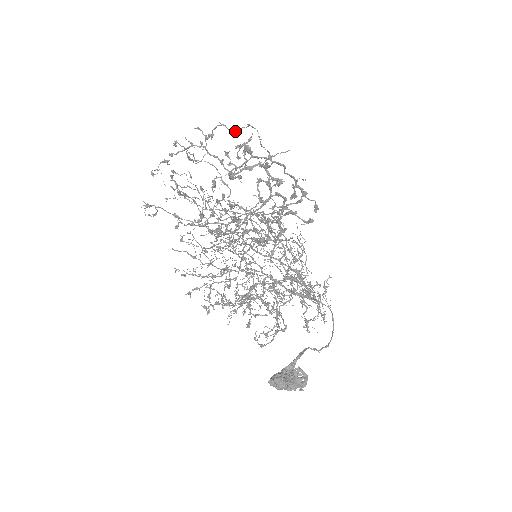
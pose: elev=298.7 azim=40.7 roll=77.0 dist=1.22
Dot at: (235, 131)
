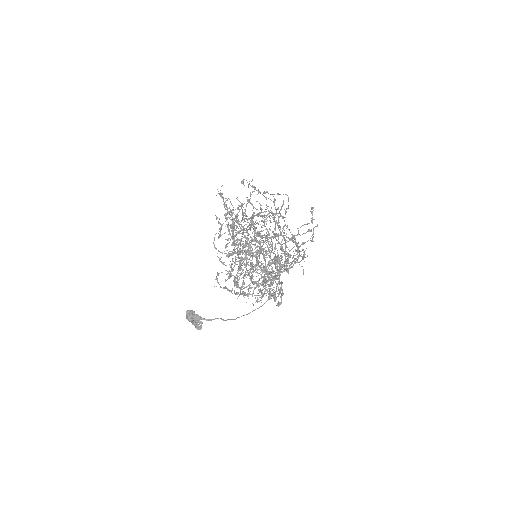
Dot at: (293, 235)
